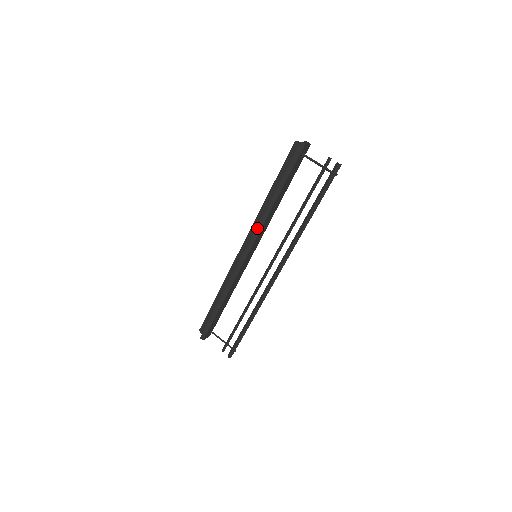
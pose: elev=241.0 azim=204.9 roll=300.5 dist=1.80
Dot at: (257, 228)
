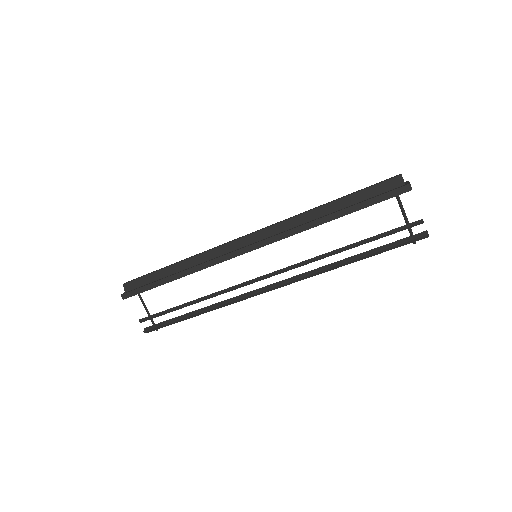
Dot at: (283, 233)
